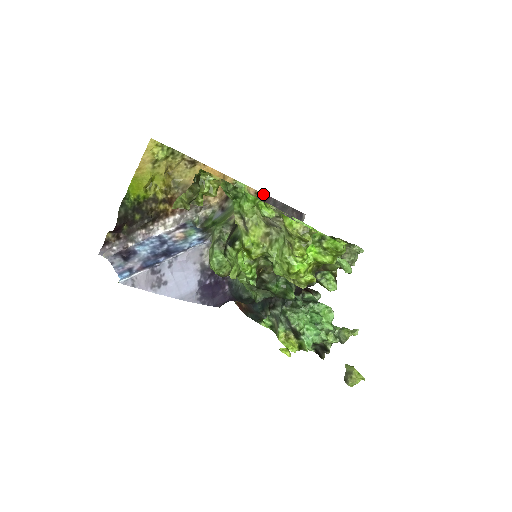
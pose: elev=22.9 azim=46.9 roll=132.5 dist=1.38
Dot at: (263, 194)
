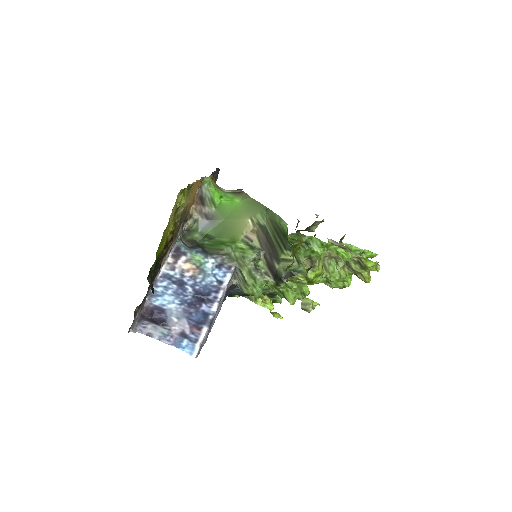
Dot at: occluded
